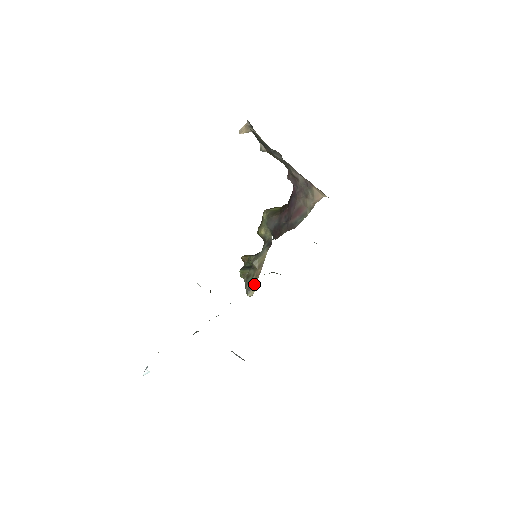
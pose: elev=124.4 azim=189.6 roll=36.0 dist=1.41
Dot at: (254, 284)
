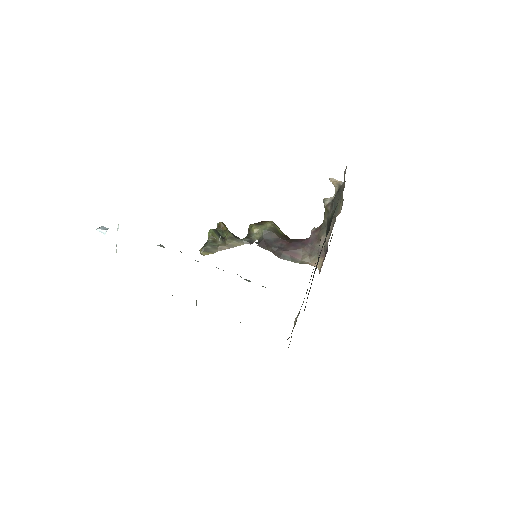
Dot at: (213, 251)
